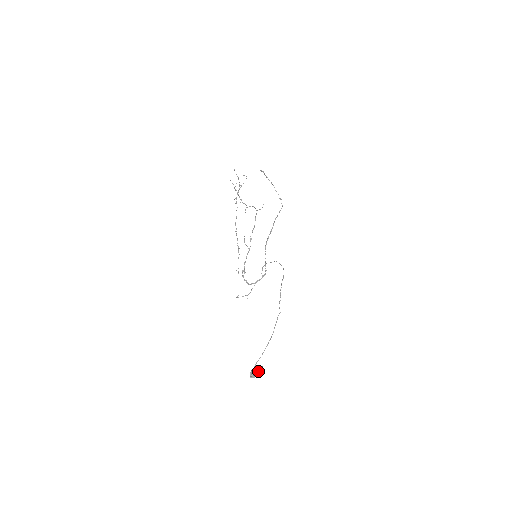
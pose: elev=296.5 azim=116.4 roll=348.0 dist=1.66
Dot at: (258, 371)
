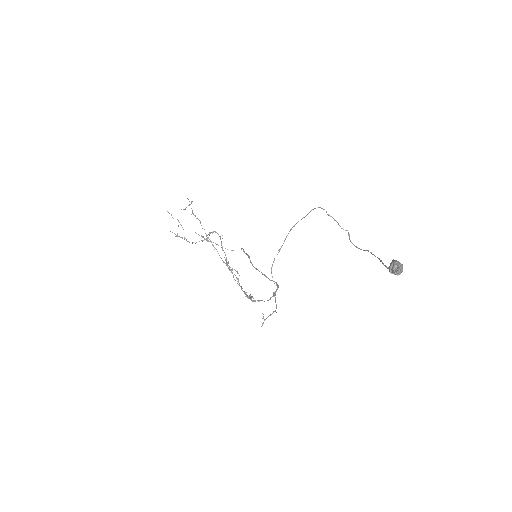
Dot at: (398, 262)
